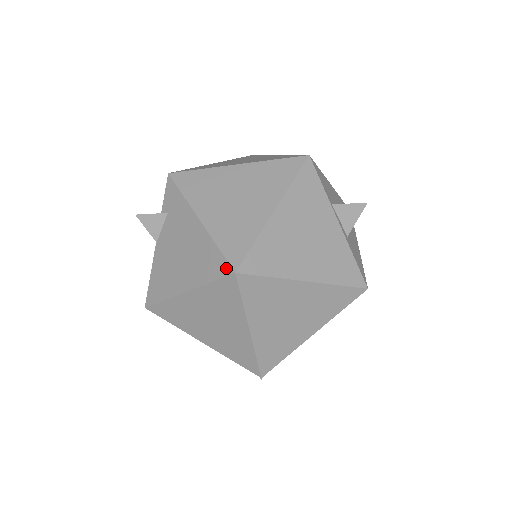
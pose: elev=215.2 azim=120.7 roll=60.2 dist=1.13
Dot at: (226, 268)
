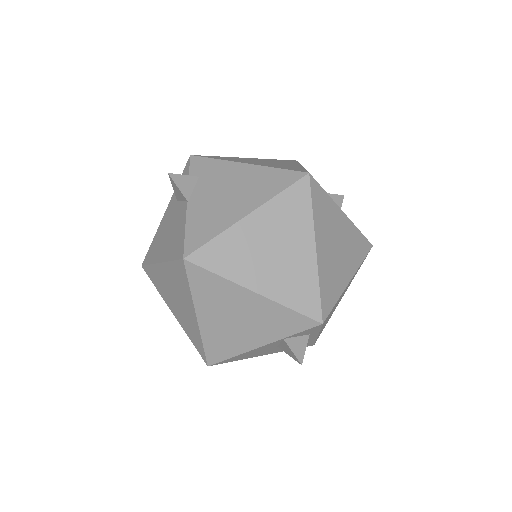
Dot at: (297, 175)
